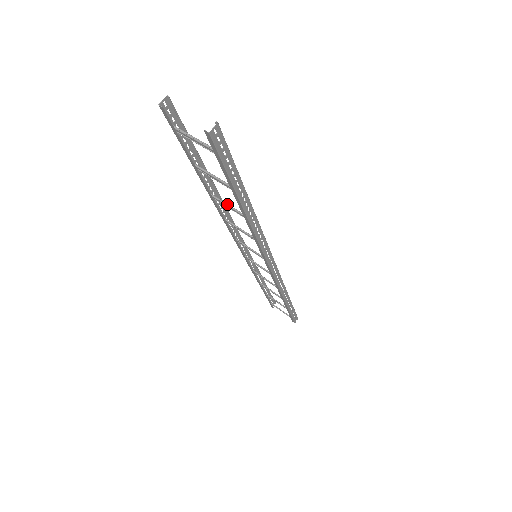
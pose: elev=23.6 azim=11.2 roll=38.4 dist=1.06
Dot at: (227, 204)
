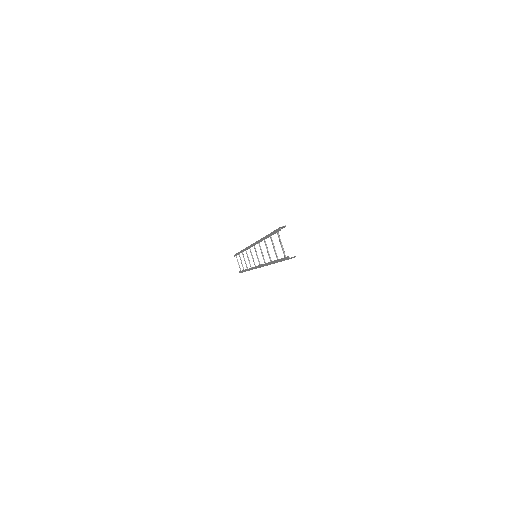
Dot at: occluded
